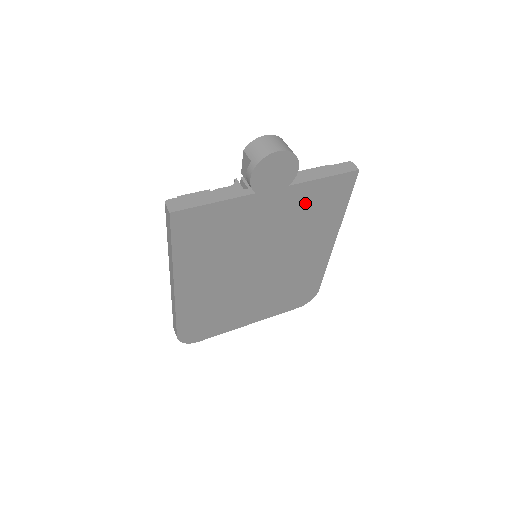
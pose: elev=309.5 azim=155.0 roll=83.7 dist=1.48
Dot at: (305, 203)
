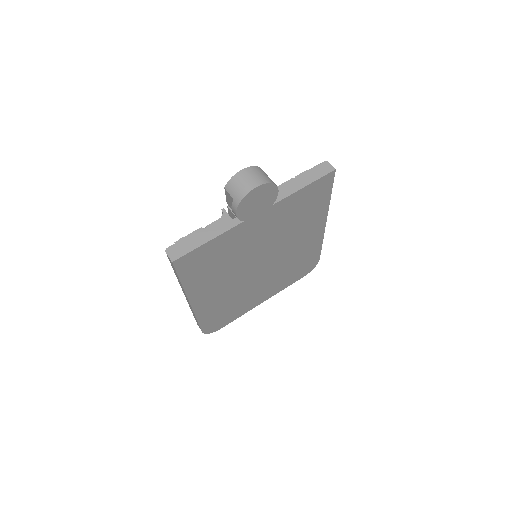
Dot at: (291, 210)
